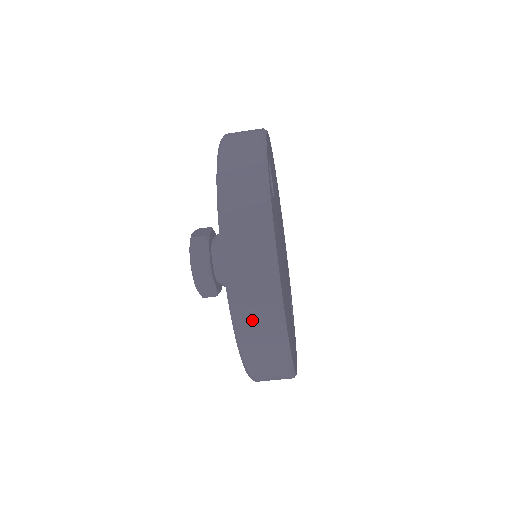
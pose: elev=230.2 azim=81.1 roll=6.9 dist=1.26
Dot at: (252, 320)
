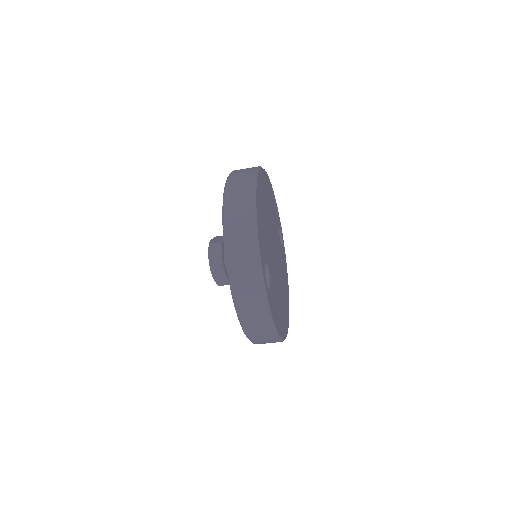
Dot at: occluded
